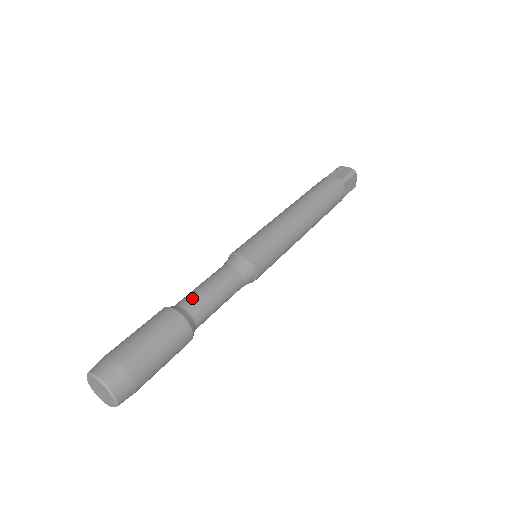
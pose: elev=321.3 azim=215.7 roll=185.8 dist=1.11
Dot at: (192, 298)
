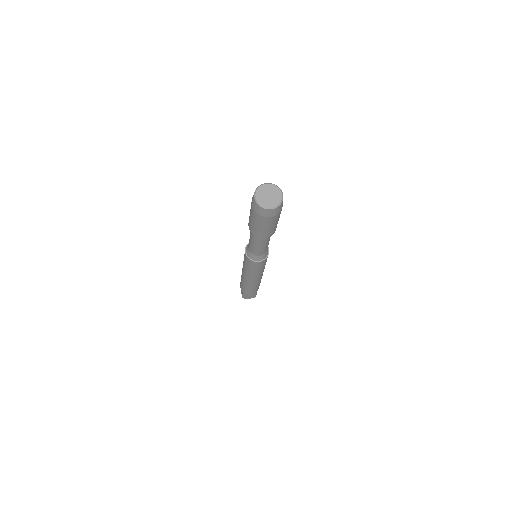
Dot at: occluded
